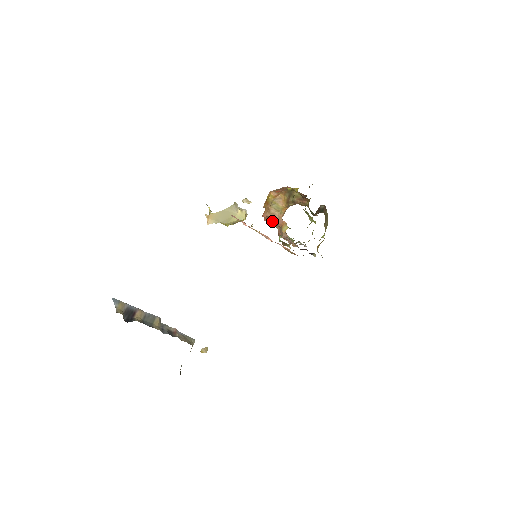
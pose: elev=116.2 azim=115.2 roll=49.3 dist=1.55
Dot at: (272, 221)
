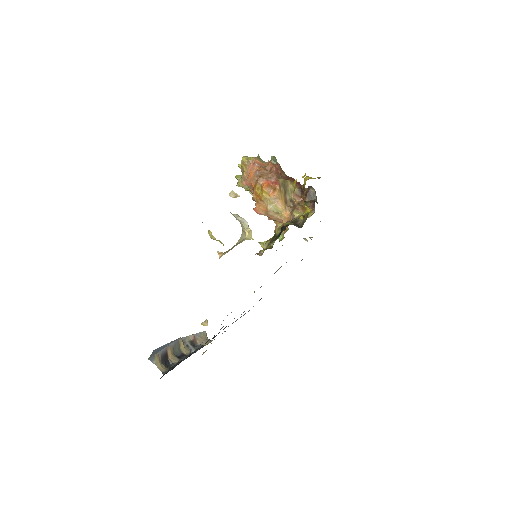
Dot at: occluded
